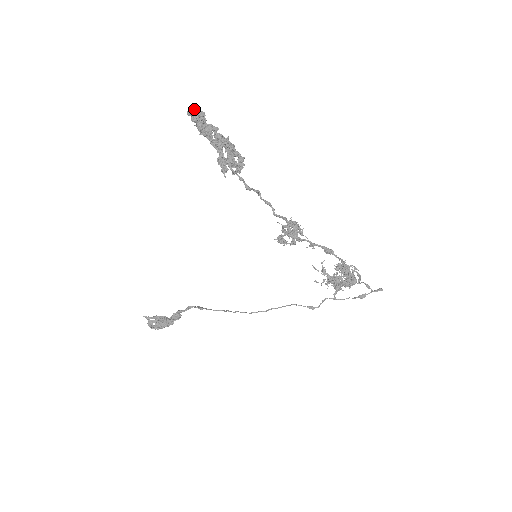
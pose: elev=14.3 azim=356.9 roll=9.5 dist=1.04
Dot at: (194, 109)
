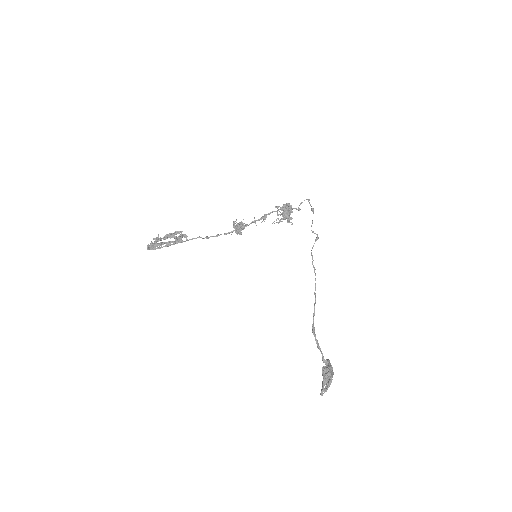
Dot at: (147, 245)
